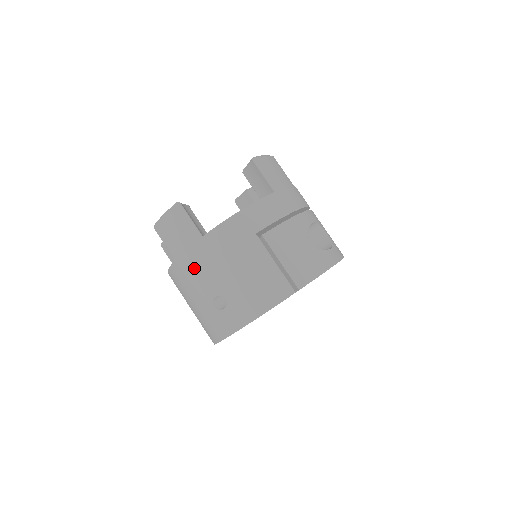
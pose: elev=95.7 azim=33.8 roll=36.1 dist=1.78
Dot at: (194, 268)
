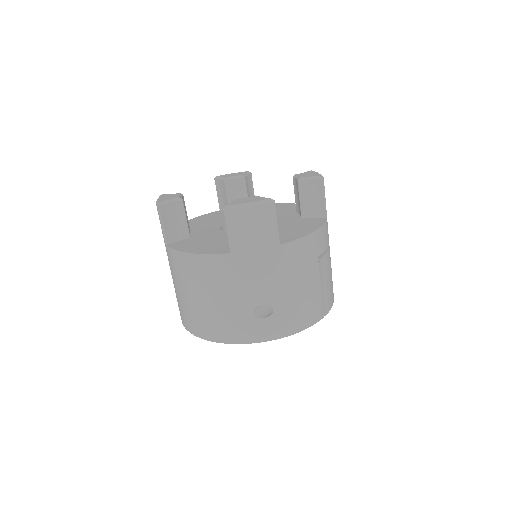
Dot at: (254, 270)
